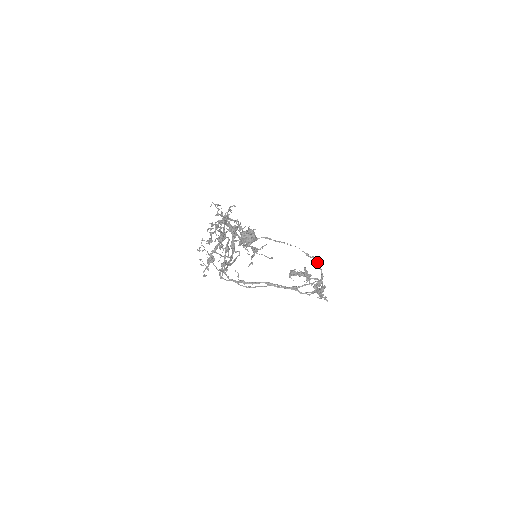
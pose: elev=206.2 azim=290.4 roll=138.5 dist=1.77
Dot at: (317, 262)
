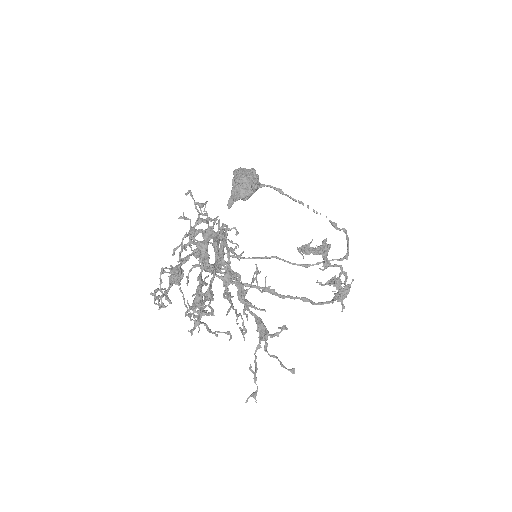
Dot at: (346, 235)
